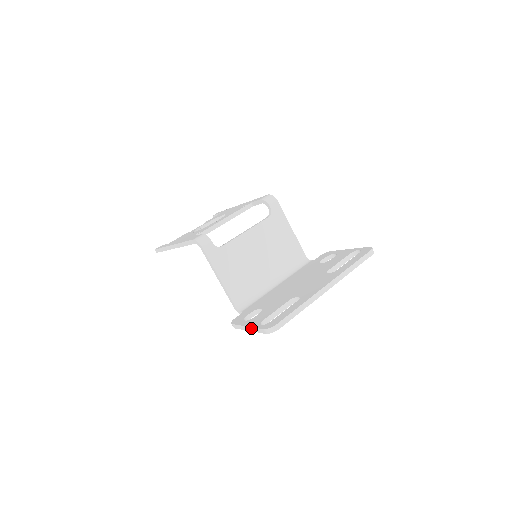
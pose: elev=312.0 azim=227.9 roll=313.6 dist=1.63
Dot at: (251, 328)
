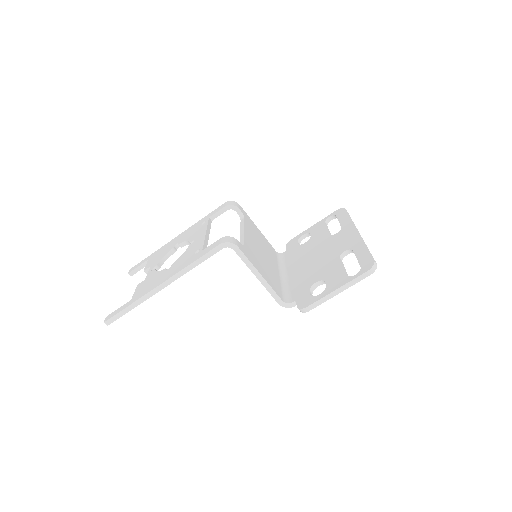
Dot at: (344, 286)
